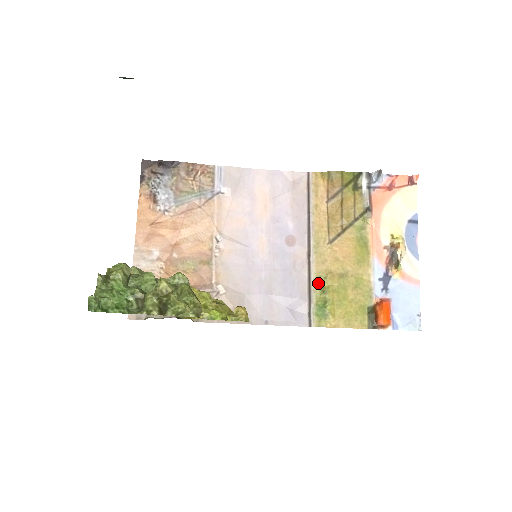
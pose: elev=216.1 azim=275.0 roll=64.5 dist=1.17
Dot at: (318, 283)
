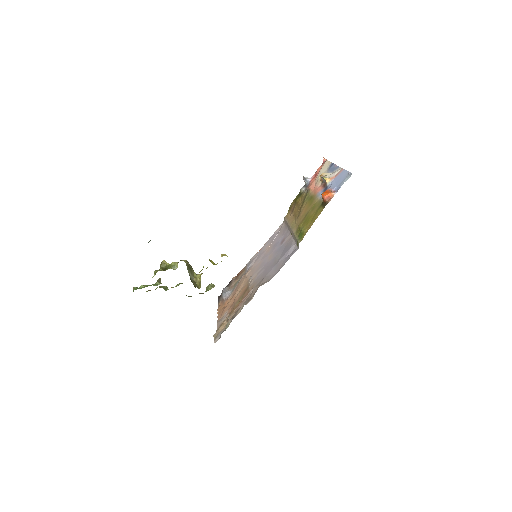
Dot at: (297, 232)
